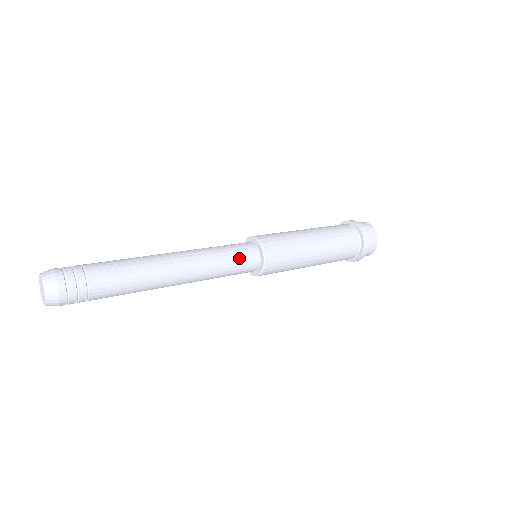
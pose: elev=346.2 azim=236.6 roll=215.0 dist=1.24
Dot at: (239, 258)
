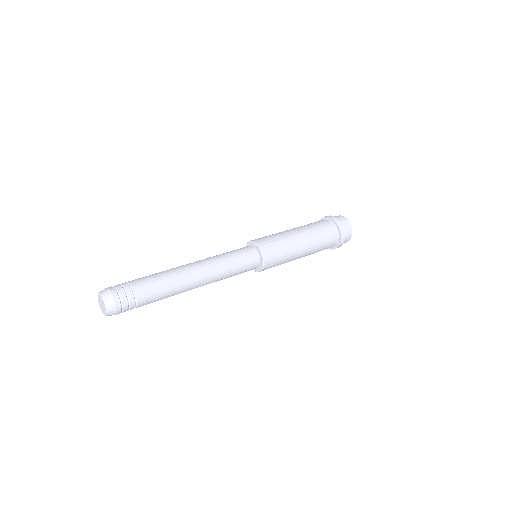
Dot at: (244, 263)
